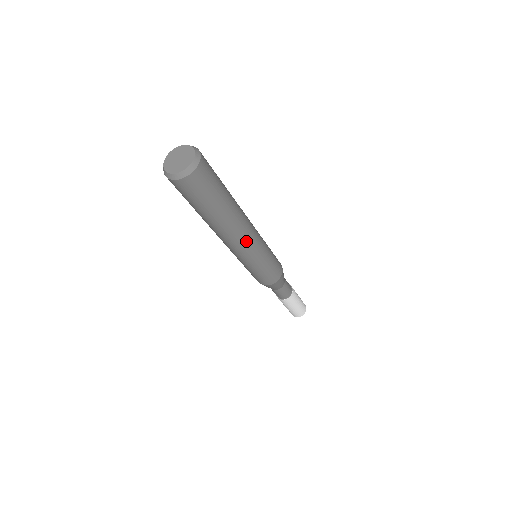
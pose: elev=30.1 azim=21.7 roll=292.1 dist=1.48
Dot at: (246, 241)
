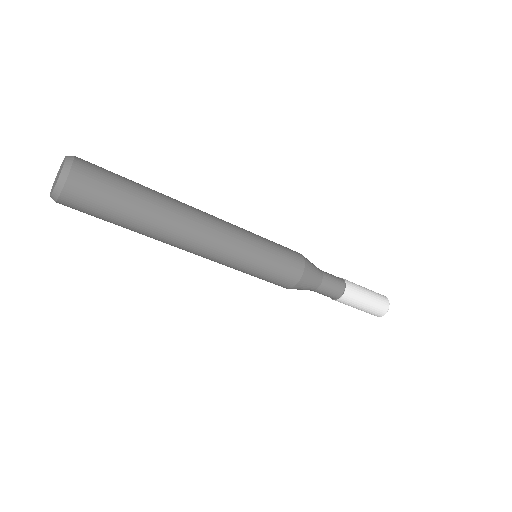
Dot at: (214, 227)
